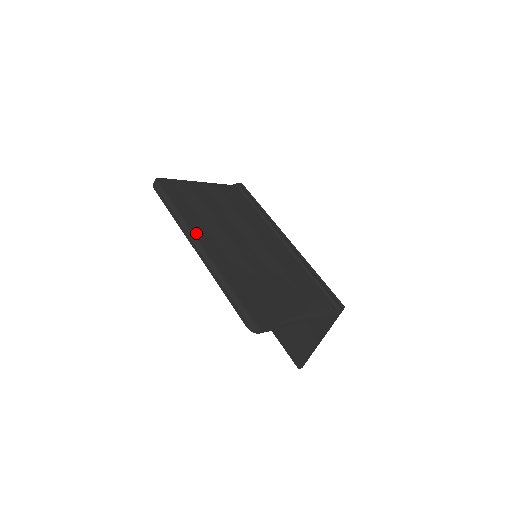
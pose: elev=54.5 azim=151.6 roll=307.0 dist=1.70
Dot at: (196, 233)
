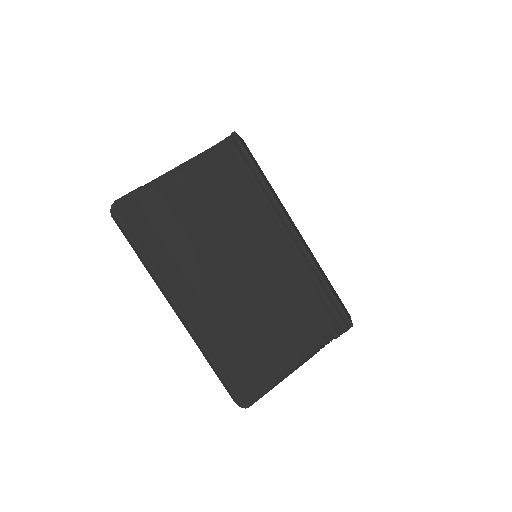
Dot at: (173, 293)
